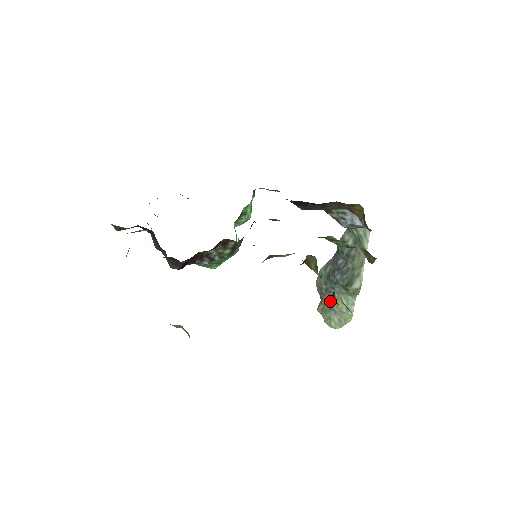
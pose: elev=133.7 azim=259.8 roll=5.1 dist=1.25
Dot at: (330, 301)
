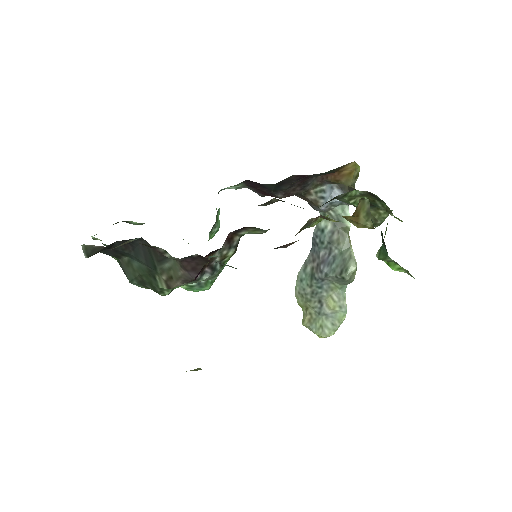
Dot at: (318, 305)
